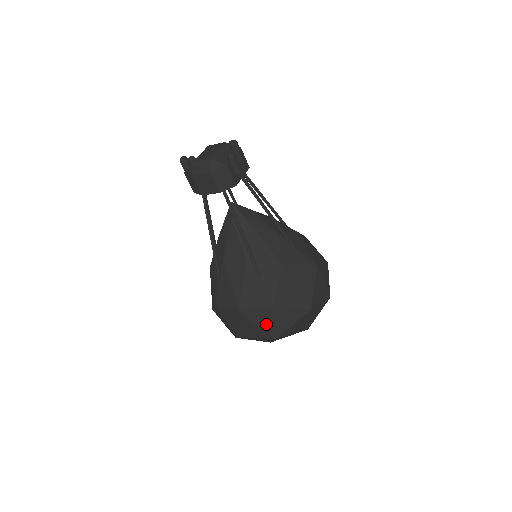
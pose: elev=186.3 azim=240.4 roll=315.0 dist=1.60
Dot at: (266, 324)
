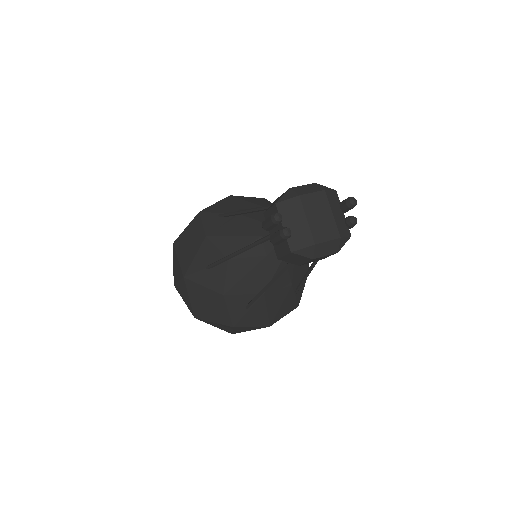
Dot at: occluded
